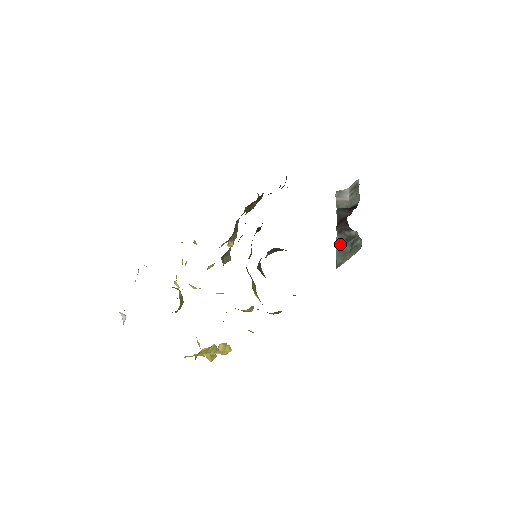
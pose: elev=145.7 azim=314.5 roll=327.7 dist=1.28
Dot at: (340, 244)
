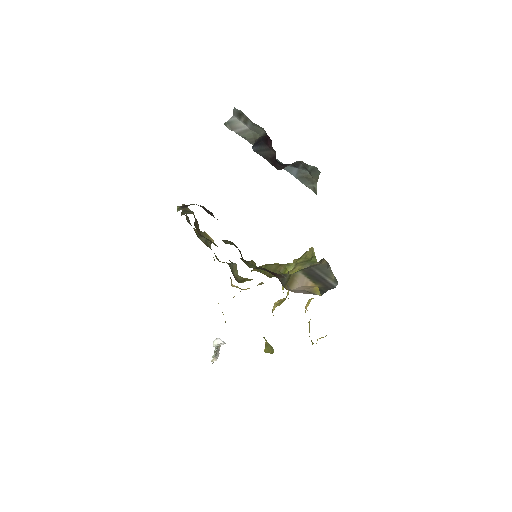
Dot at: (292, 171)
